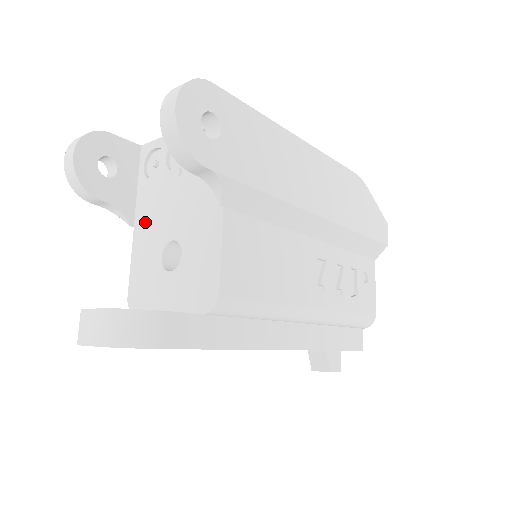
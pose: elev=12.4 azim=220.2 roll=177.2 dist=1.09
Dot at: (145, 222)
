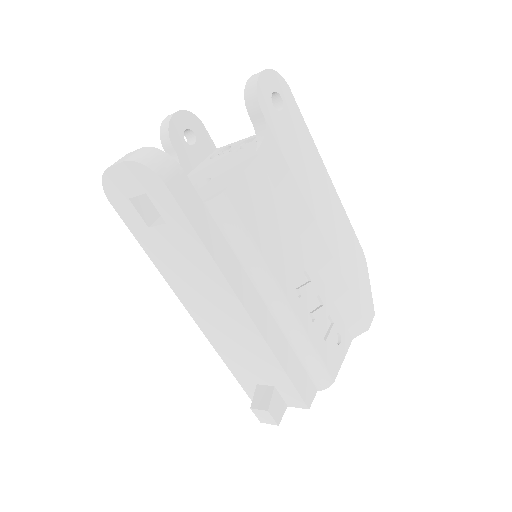
Dot at: (192, 176)
